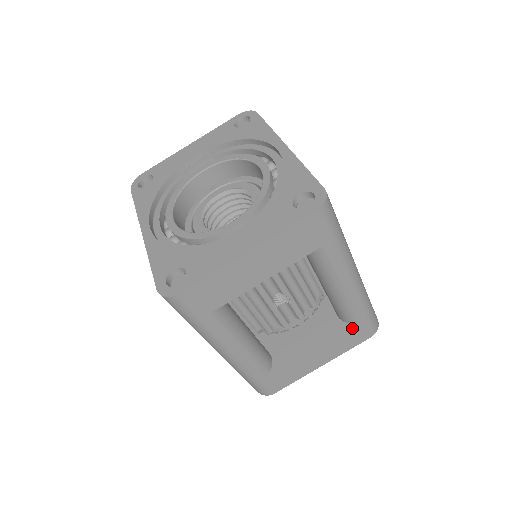
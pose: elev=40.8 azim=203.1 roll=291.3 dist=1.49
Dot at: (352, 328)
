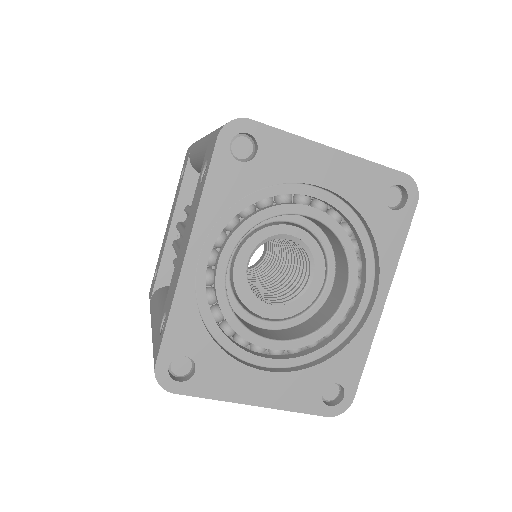
Dot at: occluded
